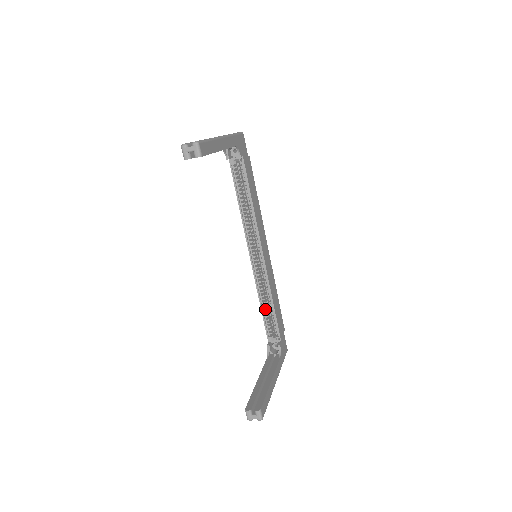
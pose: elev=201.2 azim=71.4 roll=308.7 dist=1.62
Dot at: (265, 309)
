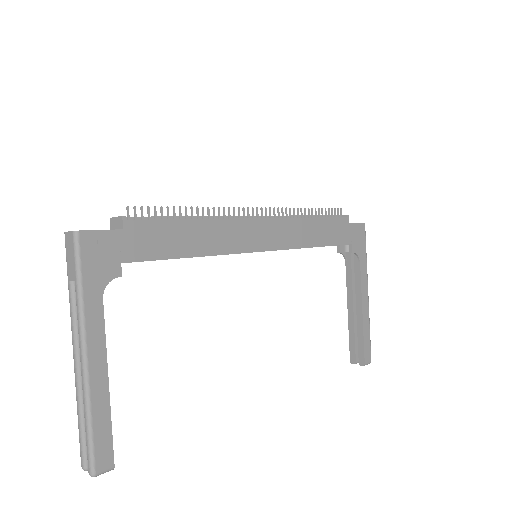
Dot at: occluded
